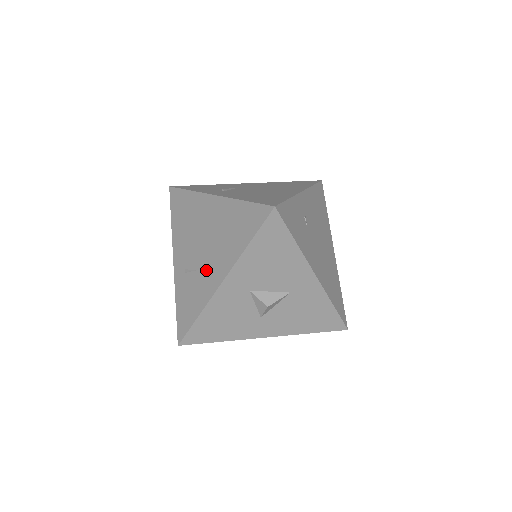
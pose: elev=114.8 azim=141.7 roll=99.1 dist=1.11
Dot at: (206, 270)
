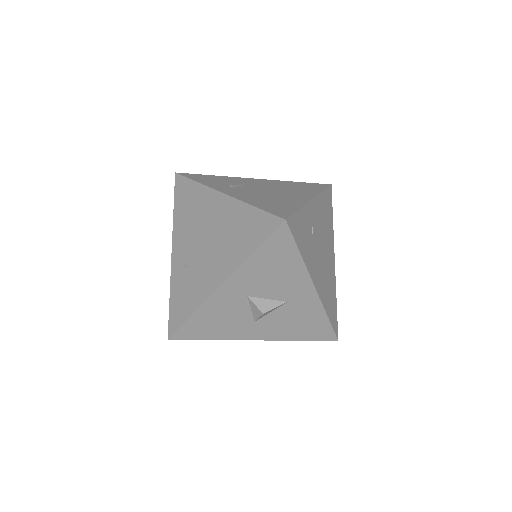
Dot at: (205, 269)
